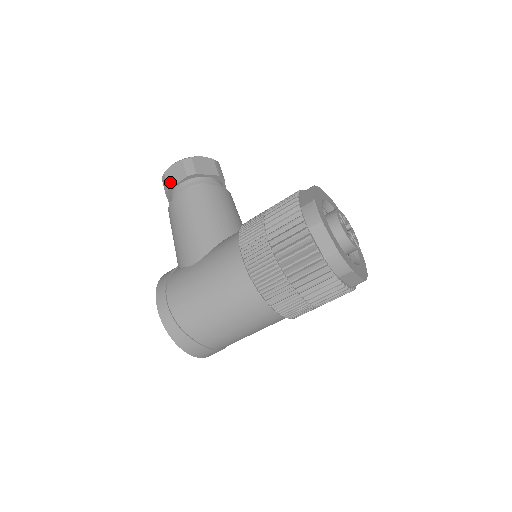
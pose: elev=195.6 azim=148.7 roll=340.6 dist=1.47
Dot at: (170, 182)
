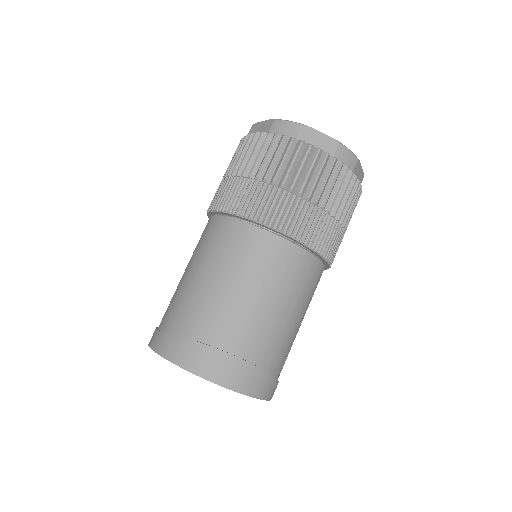
Dot at: occluded
